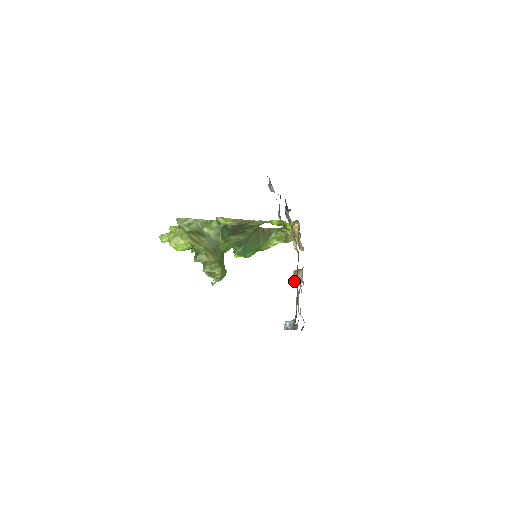
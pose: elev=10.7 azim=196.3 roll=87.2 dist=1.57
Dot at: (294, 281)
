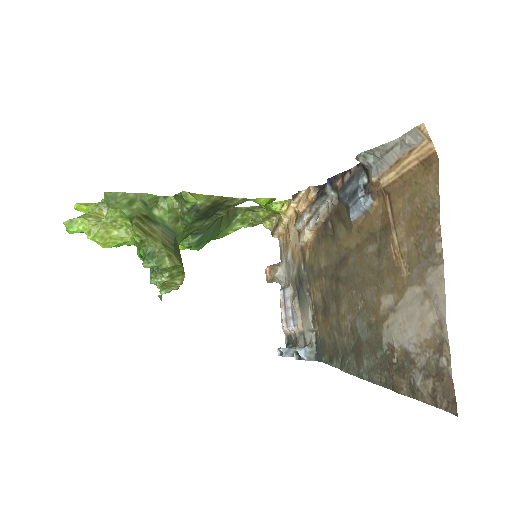
Dot at: (269, 281)
